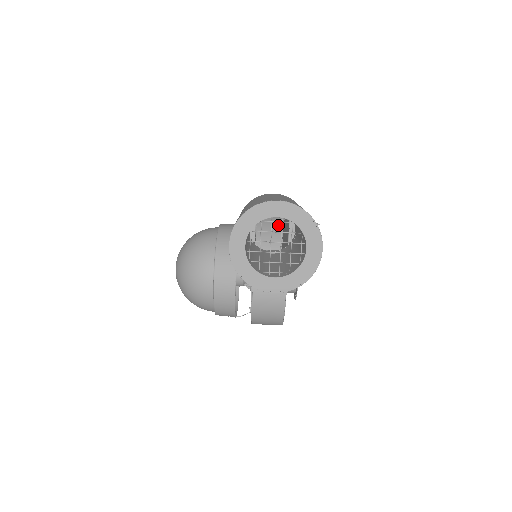
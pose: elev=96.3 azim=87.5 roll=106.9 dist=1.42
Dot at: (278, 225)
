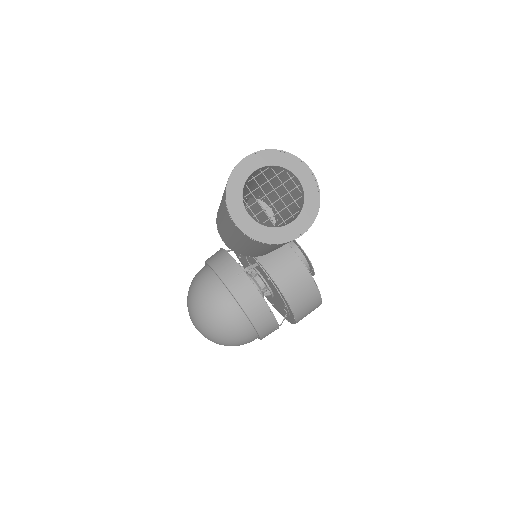
Dot at: occluded
